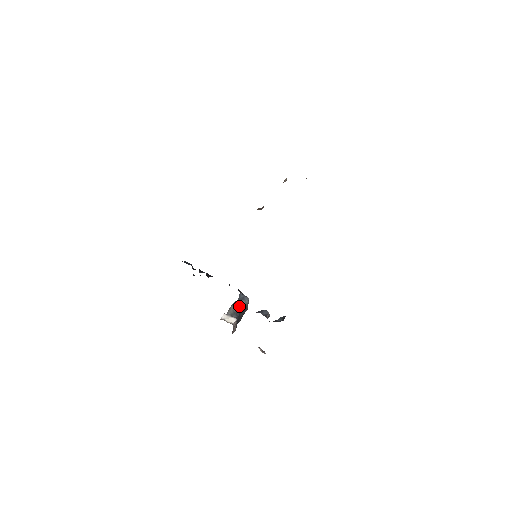
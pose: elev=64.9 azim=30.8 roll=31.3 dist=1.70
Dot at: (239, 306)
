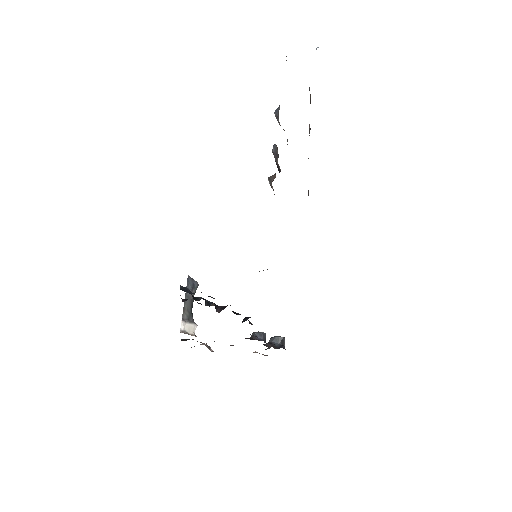
Dot at: (192, 300)
